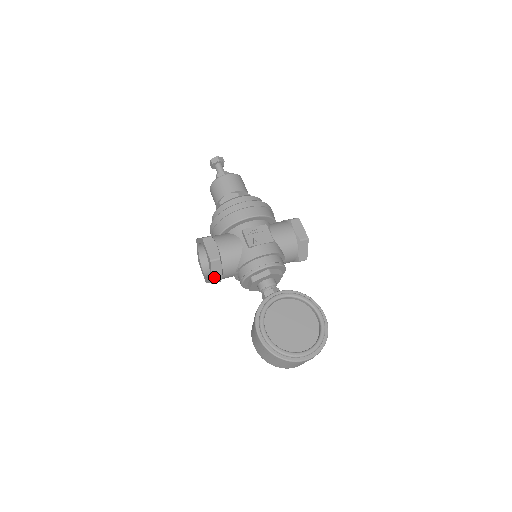
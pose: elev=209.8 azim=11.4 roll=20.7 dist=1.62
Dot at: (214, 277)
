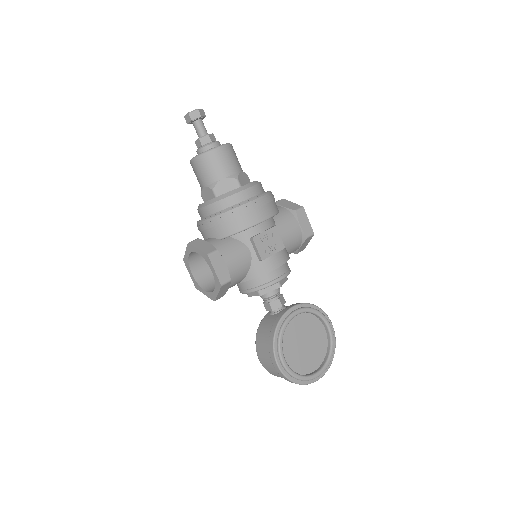
Dot at: (219, 296)
